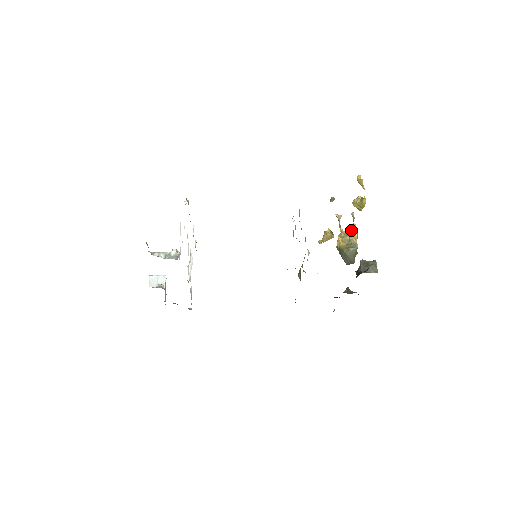
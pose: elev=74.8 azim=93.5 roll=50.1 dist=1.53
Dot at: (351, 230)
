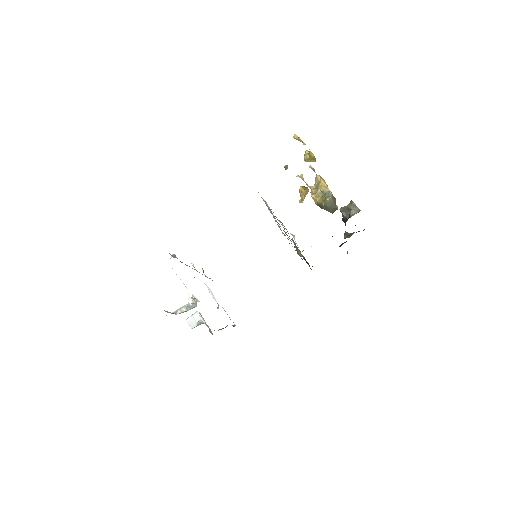
Dot at: (318, 182)
